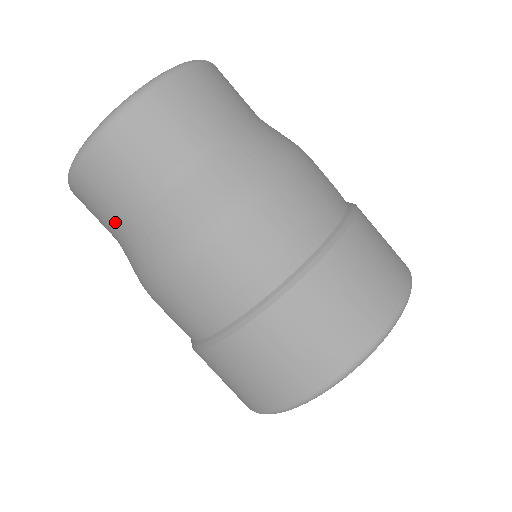
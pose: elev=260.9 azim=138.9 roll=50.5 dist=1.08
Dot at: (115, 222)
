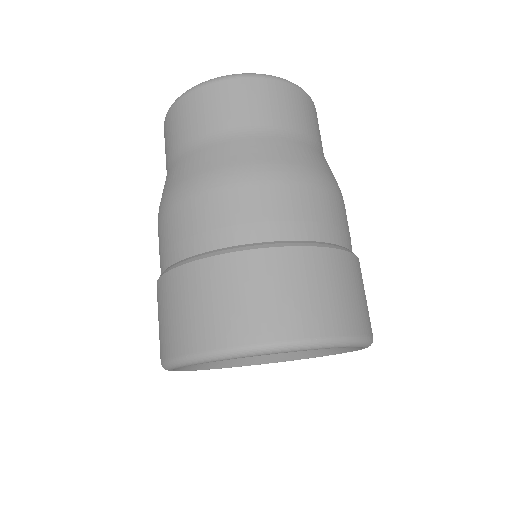
Dot at: (214, 128)
